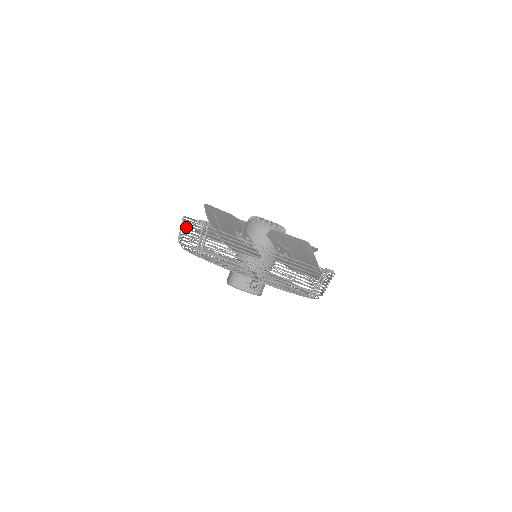
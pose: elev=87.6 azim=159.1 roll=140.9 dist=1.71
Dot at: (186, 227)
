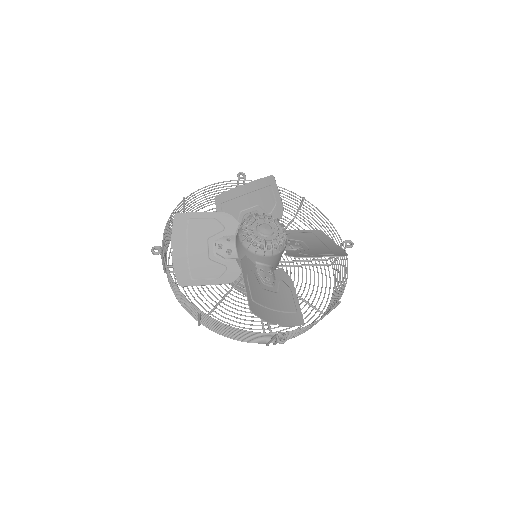
Dot at: (233, 332)
